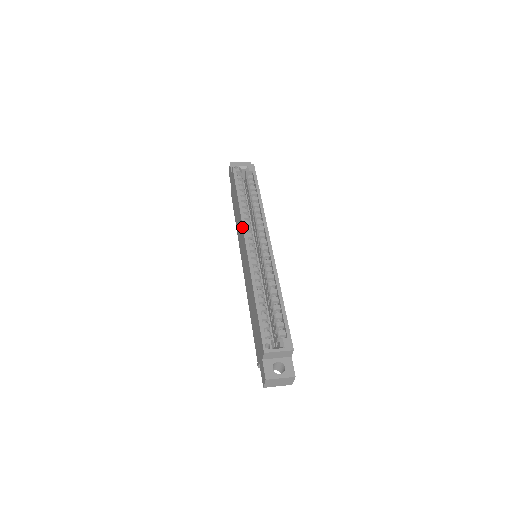
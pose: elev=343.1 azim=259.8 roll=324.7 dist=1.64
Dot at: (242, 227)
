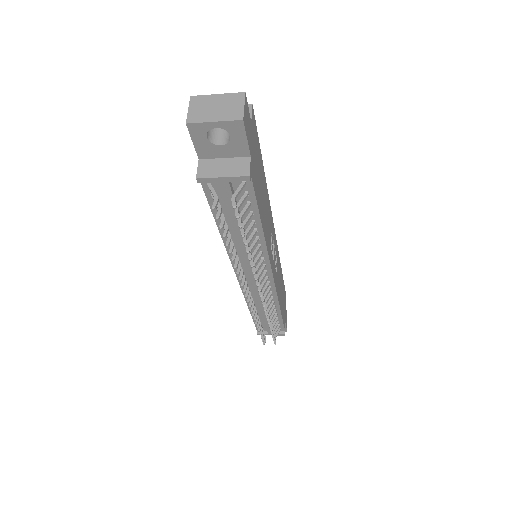
Dot at: occluded
